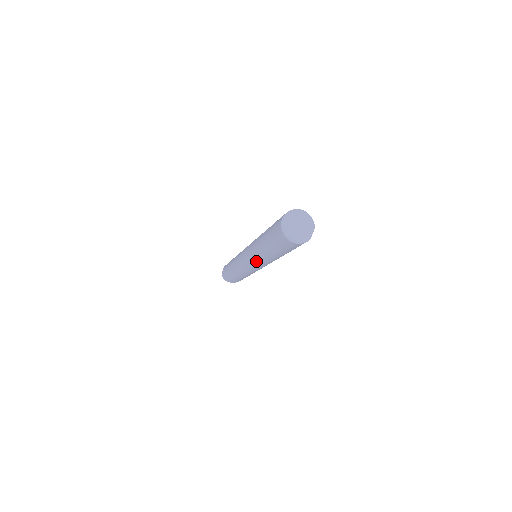
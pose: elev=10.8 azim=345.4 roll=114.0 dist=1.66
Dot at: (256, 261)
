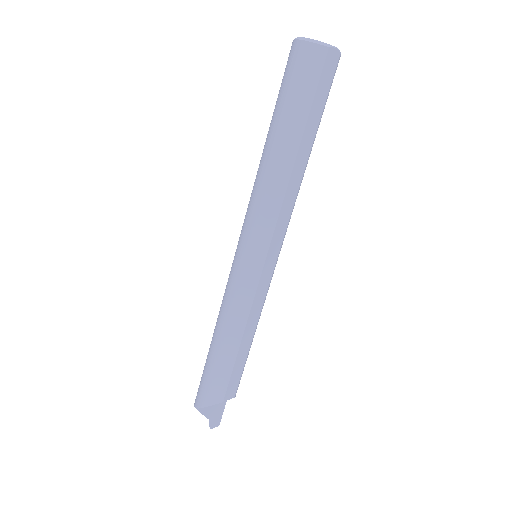
Dot at: (251, 210)
